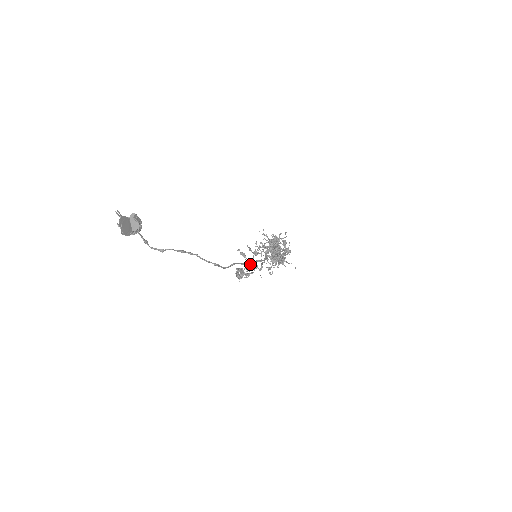
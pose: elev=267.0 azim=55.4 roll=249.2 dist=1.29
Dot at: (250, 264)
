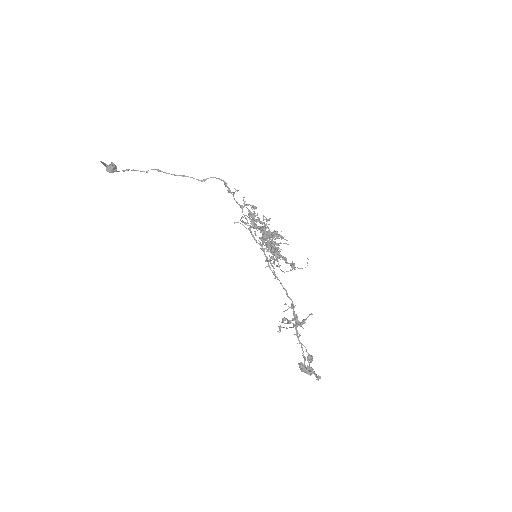
Dot at: (295, 324)
